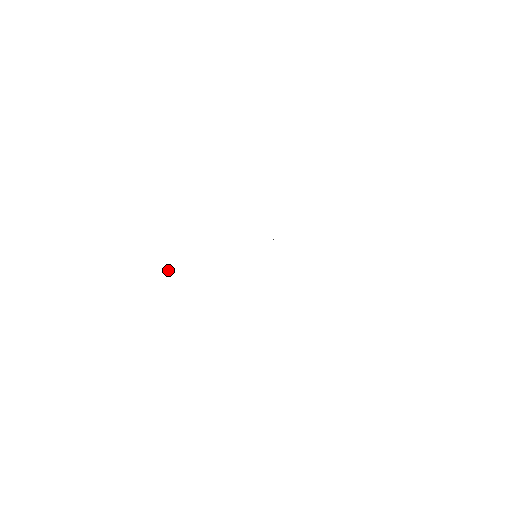
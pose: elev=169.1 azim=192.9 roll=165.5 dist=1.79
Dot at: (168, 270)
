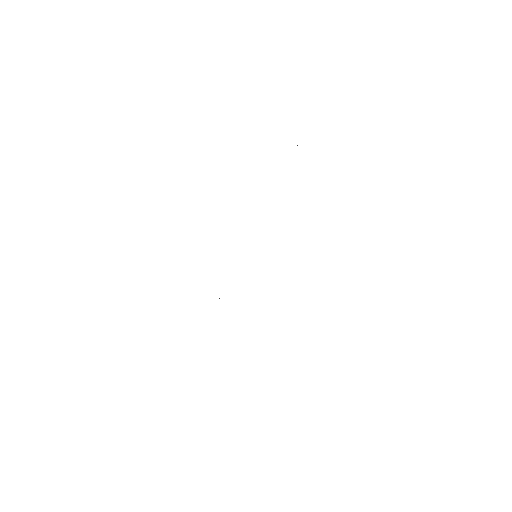
Dot at: occluded
